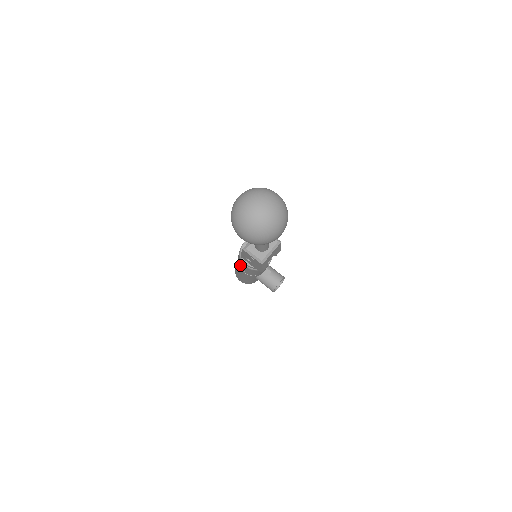
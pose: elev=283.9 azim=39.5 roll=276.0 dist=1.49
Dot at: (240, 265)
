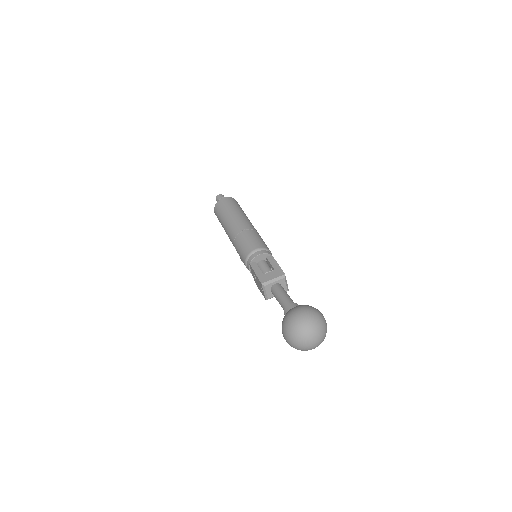
Dot at: (238, 249)
